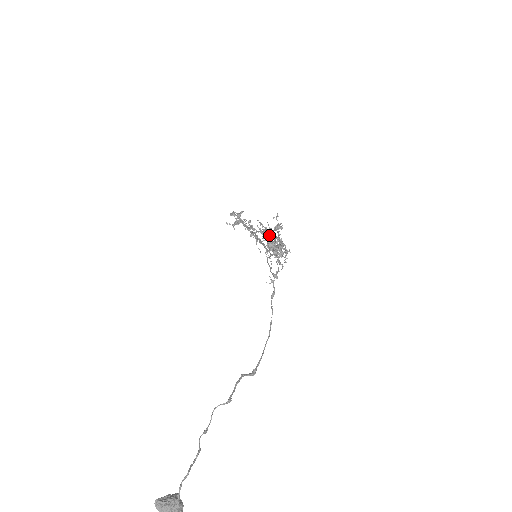
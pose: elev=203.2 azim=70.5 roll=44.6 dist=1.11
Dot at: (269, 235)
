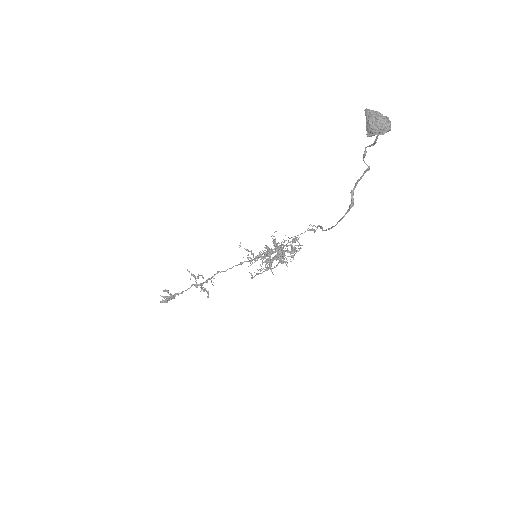
Dot at: (277, 245)
